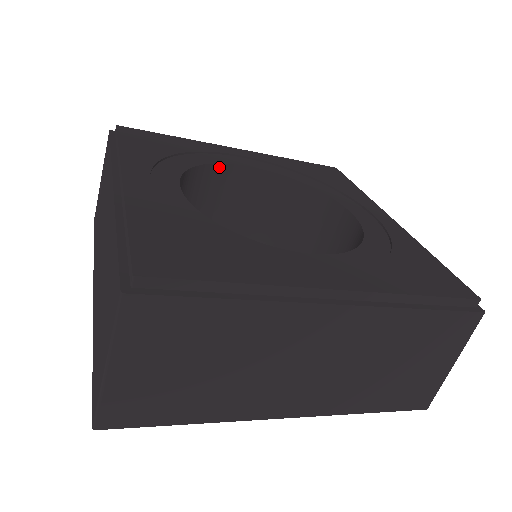
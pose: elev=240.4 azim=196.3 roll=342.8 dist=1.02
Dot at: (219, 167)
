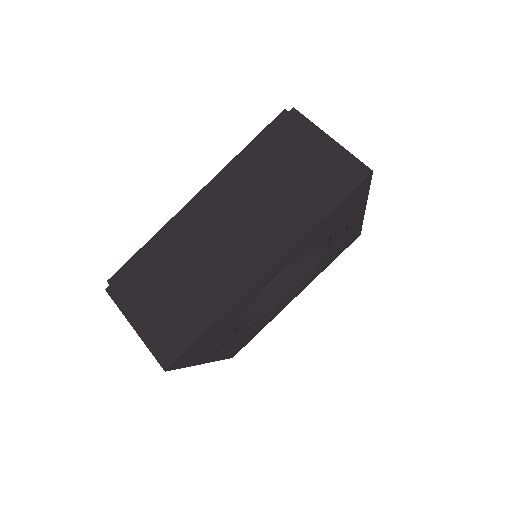
Dot at: occluded
